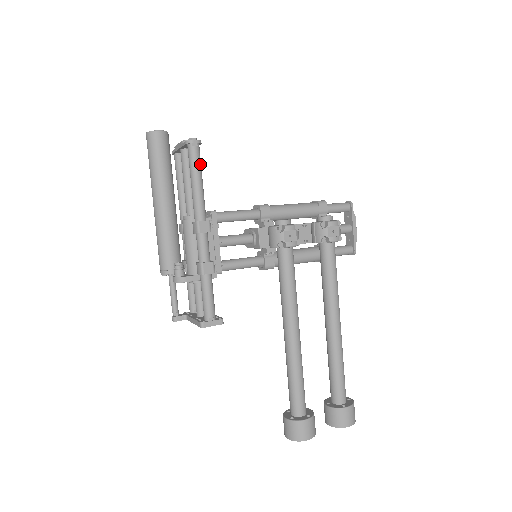
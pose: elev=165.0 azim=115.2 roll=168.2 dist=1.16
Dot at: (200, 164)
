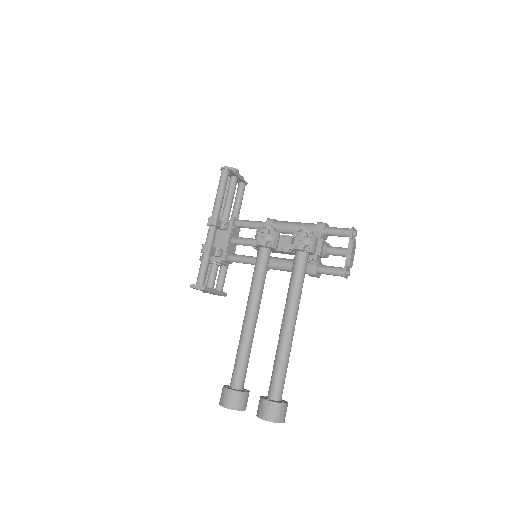
Dot at: (224, 182)
